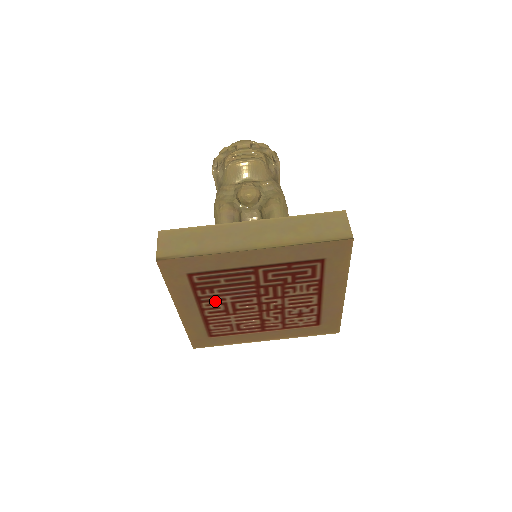
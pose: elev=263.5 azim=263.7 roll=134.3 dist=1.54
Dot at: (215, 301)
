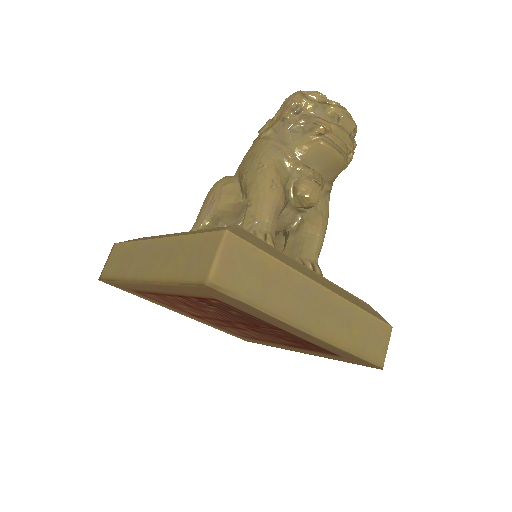
Dot at: (195, 303)
